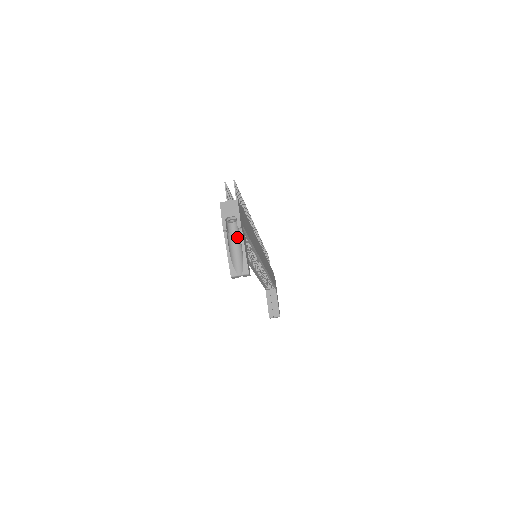
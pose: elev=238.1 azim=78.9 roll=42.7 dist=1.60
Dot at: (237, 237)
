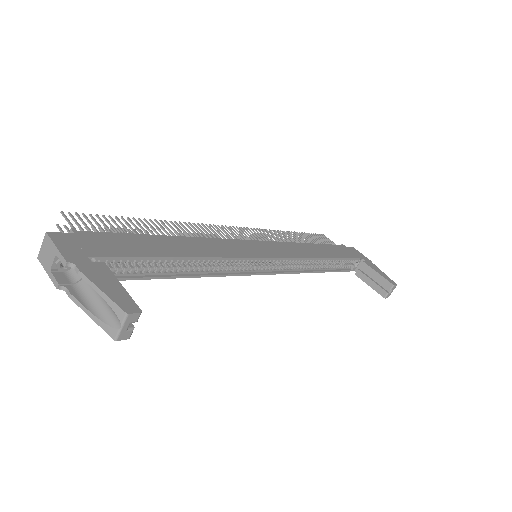
Dot at: occluded
